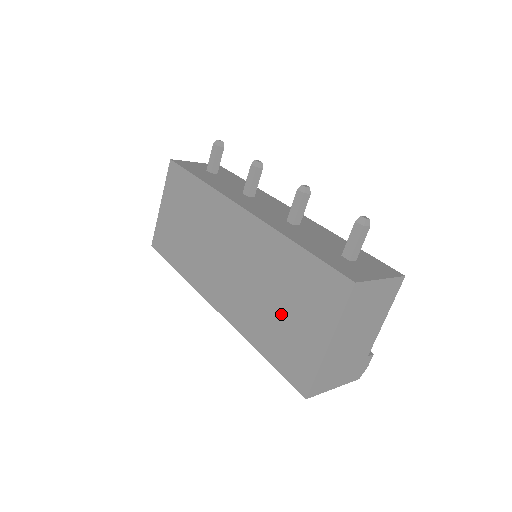
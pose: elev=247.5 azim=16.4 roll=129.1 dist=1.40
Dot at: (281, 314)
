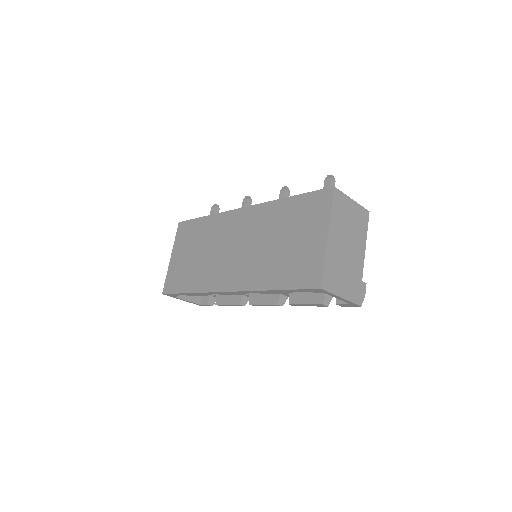
Dot at: (286, 248)
